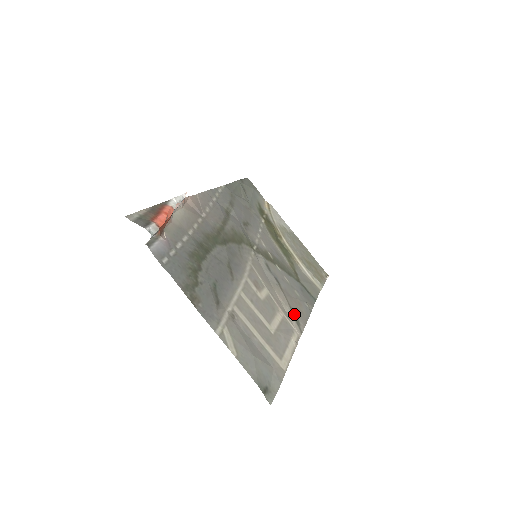
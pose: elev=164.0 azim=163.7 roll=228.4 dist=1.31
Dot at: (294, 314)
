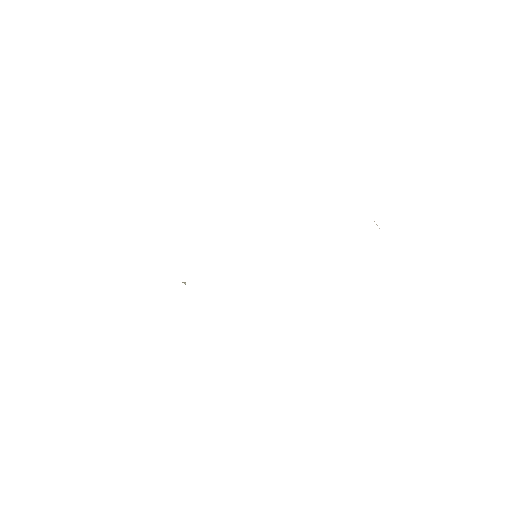
Dot at: occluded
